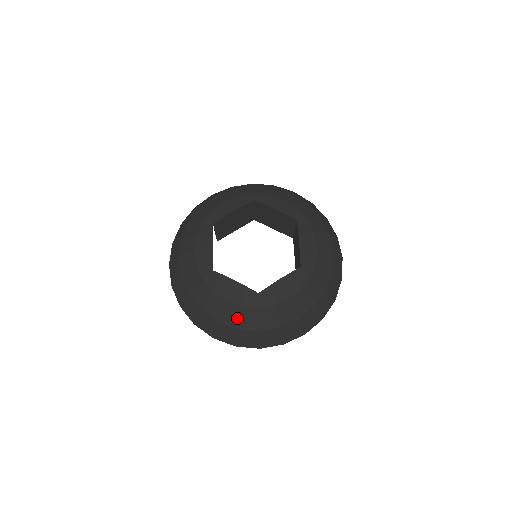
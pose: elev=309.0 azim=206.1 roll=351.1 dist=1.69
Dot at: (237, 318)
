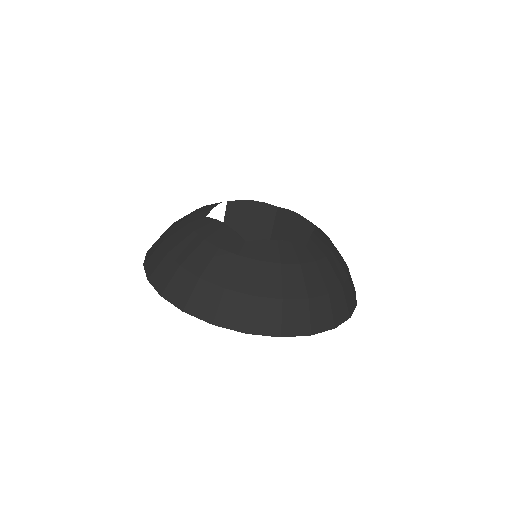
Dot at: (206, 263)
